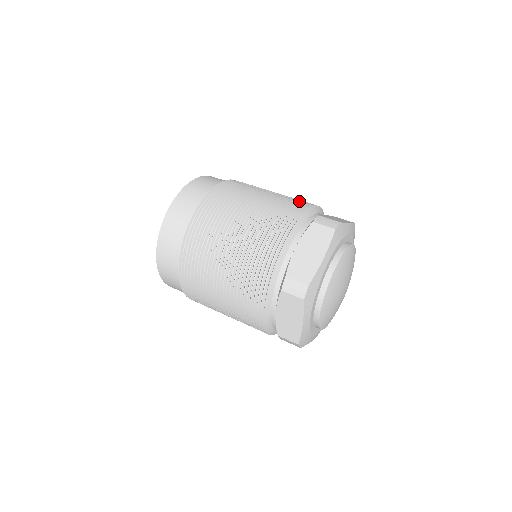
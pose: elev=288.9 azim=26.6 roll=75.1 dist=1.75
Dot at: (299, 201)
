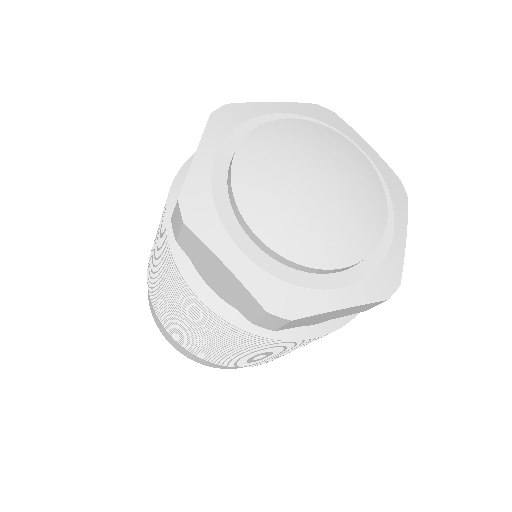
Dot at: occluded
